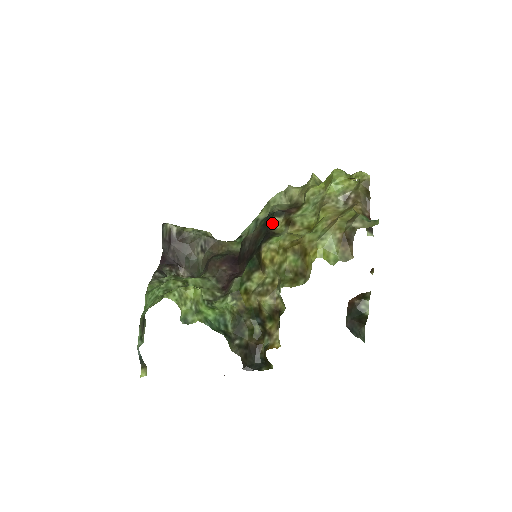
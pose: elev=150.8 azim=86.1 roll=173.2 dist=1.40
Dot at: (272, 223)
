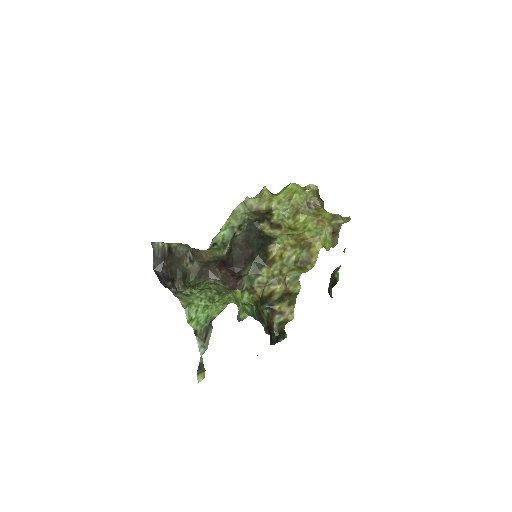
Dot at: (259, 228)
